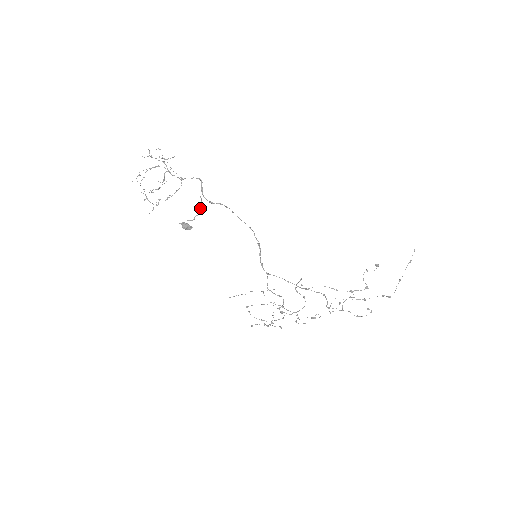
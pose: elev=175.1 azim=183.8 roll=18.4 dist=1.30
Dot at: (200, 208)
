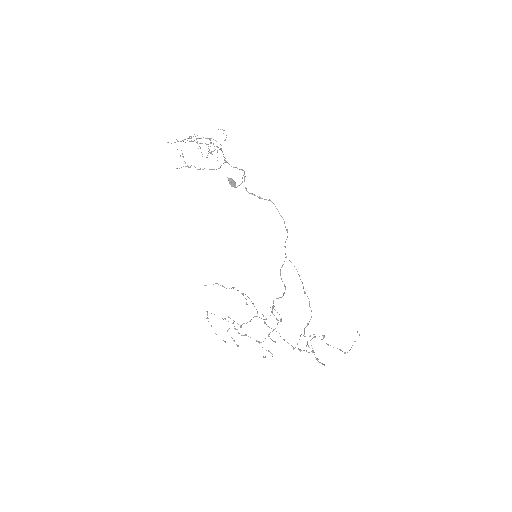
Dot at: occluded
